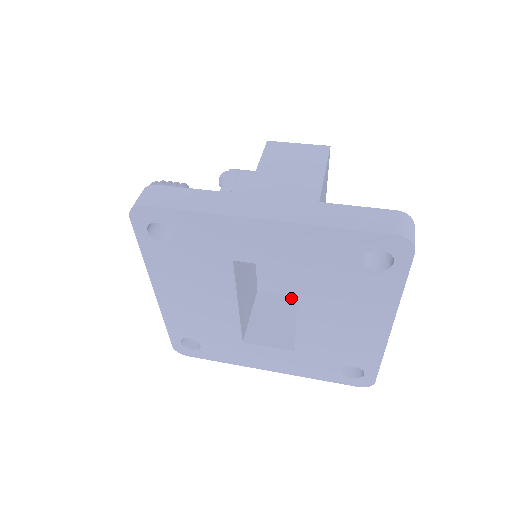
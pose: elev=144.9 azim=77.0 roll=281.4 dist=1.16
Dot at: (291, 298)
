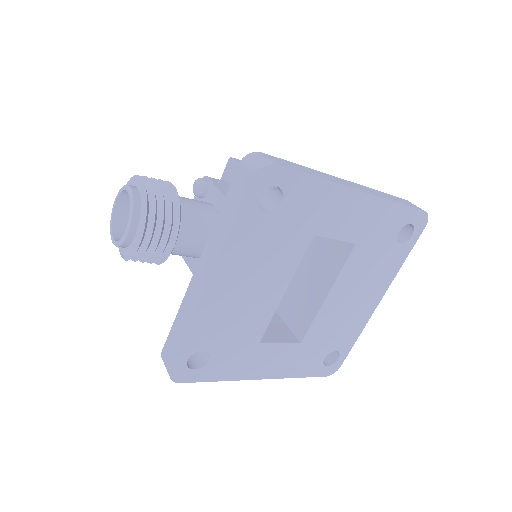
Dot at: occluded
